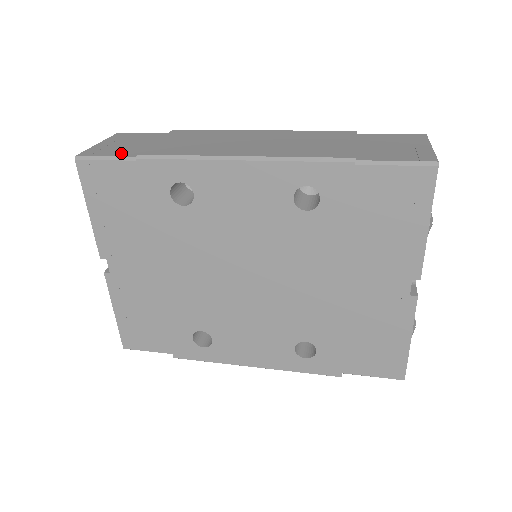
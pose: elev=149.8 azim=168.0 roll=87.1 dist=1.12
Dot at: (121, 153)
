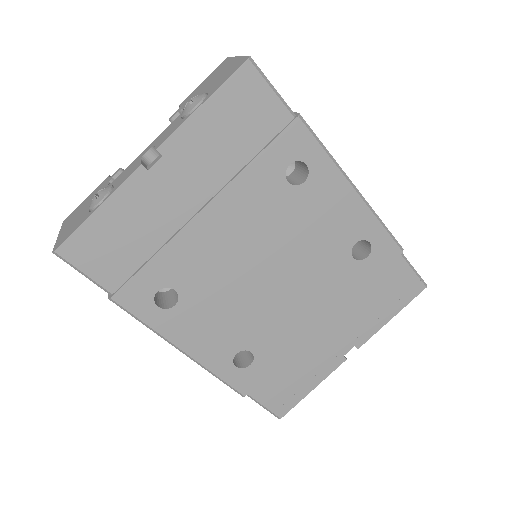
Dot at: occluded
